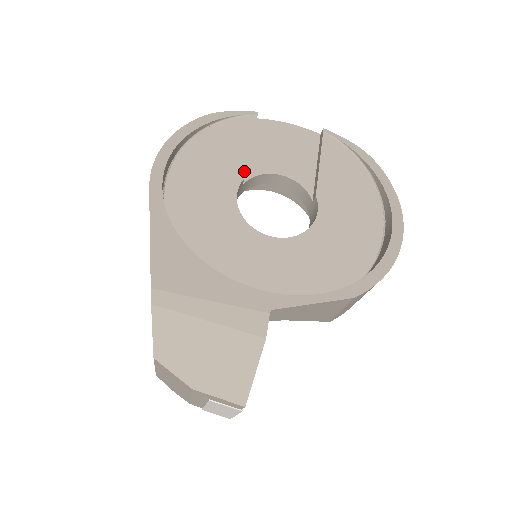
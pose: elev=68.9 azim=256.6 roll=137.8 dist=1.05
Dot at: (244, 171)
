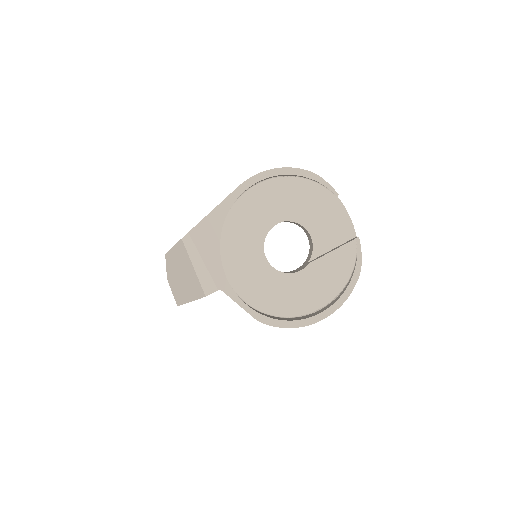
Dot at: (293, 217)
